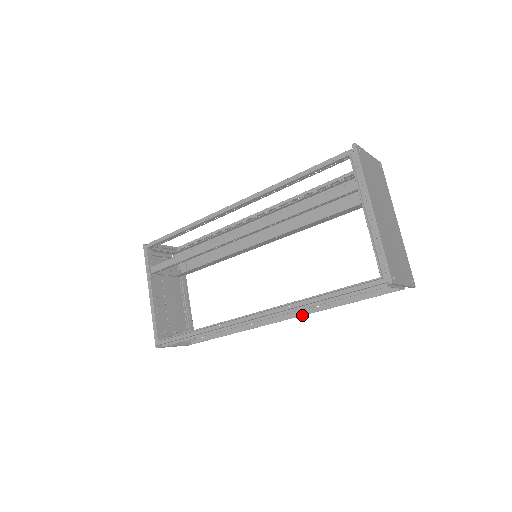
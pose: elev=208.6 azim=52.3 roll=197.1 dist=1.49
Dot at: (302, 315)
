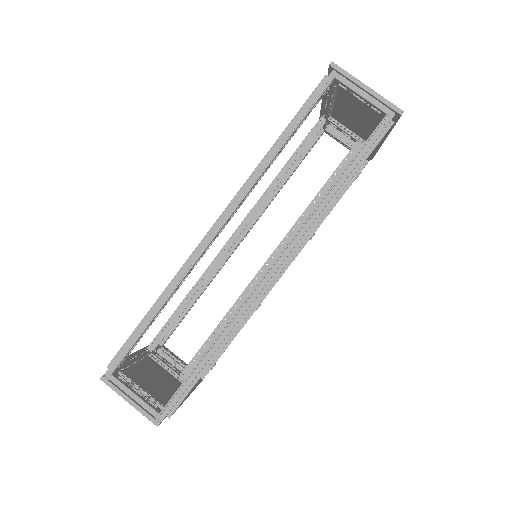
Dot at: occluded
